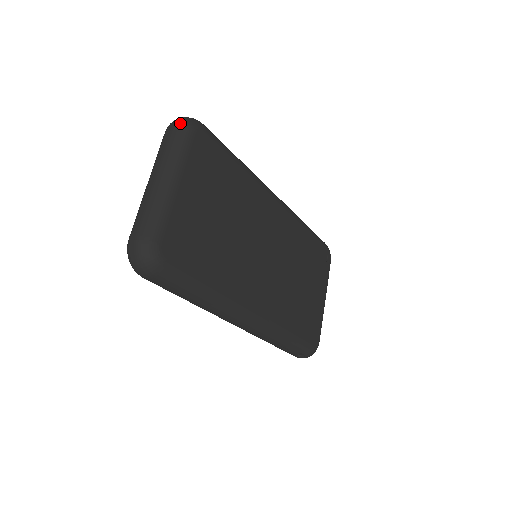
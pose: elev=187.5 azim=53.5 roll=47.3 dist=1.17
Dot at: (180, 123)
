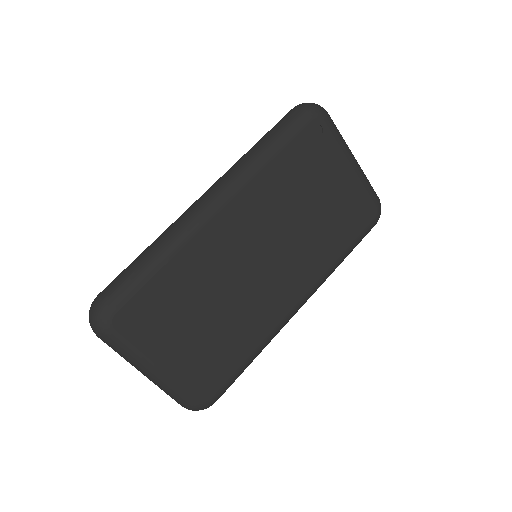
Dot at: (97, 334)
